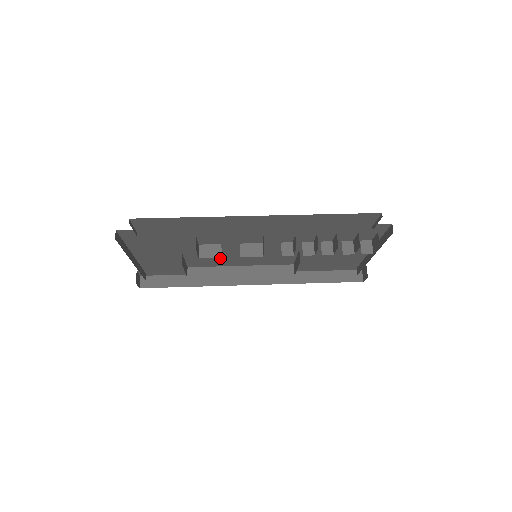
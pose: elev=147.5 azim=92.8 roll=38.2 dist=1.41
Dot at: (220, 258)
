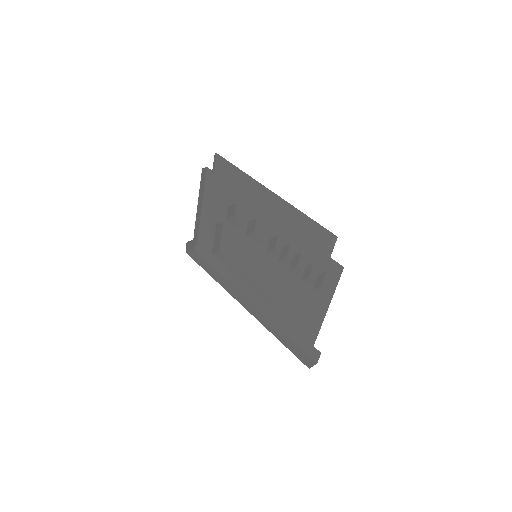
Dot at: (238, 250)
